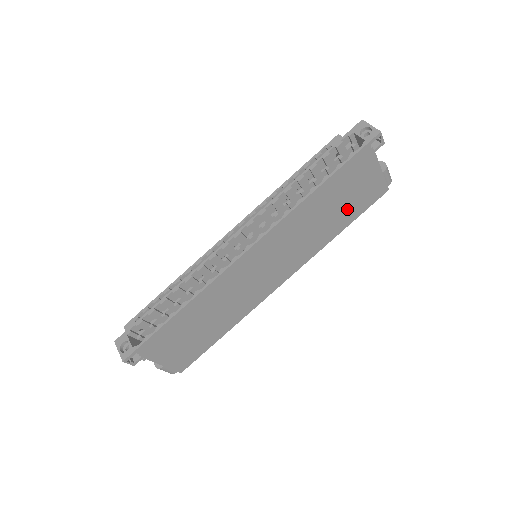
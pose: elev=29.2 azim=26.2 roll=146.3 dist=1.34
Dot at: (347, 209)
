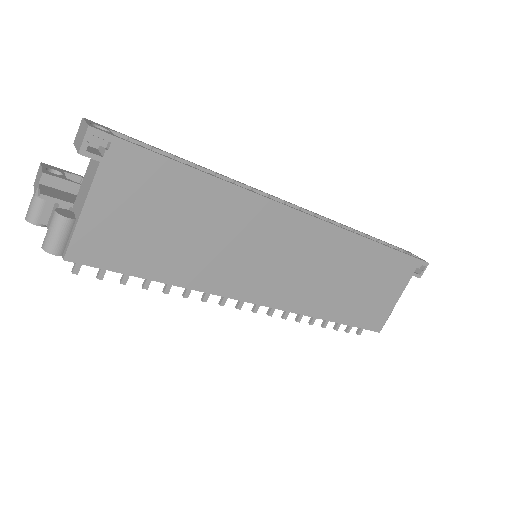
Dot at: (357, 302)
